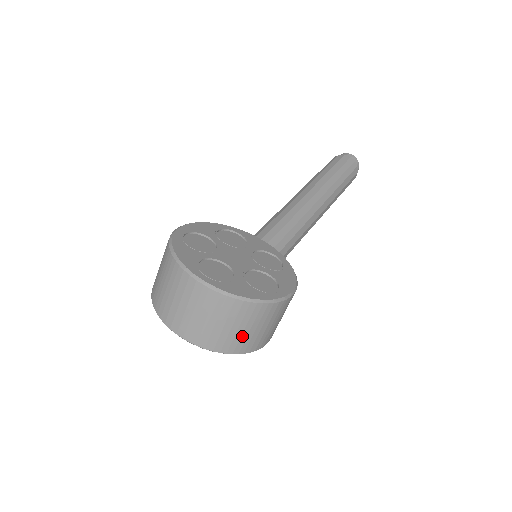
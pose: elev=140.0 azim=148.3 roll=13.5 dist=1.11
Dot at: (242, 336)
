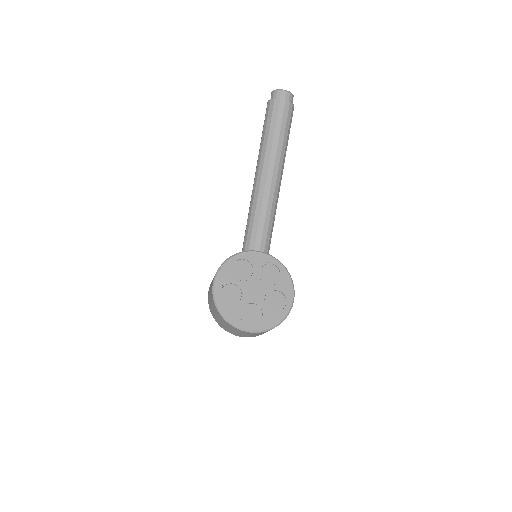
Dot at: occluded
